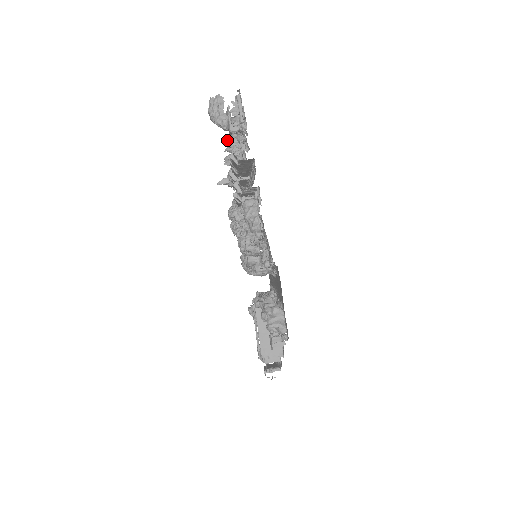
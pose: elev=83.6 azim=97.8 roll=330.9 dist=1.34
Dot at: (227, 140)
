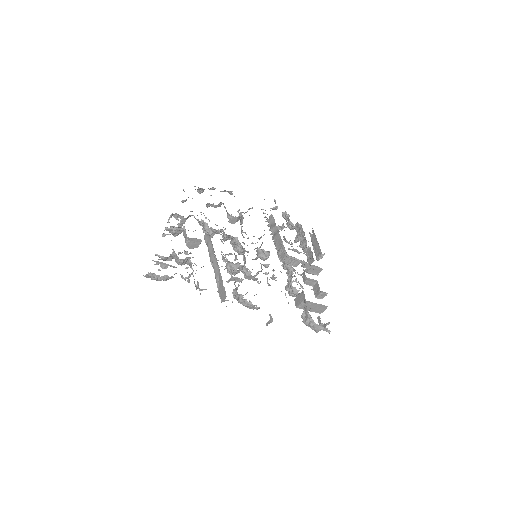
Dot at: occluded
